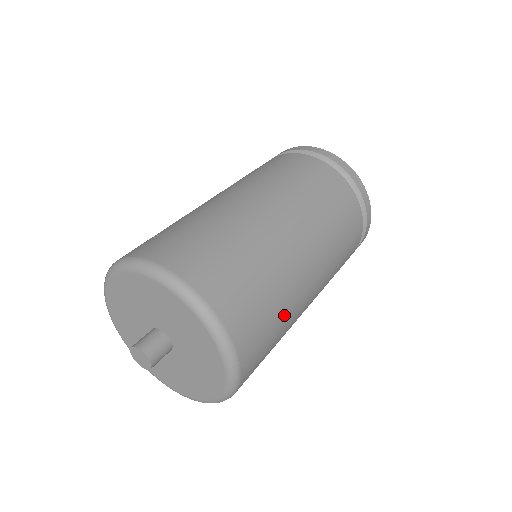
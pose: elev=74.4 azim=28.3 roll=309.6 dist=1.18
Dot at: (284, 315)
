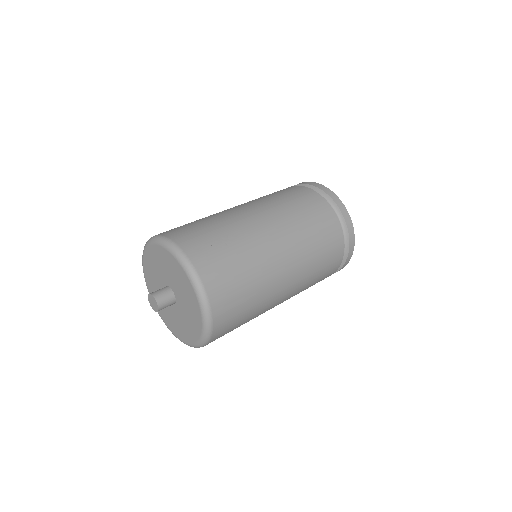
Dot at: occluded
